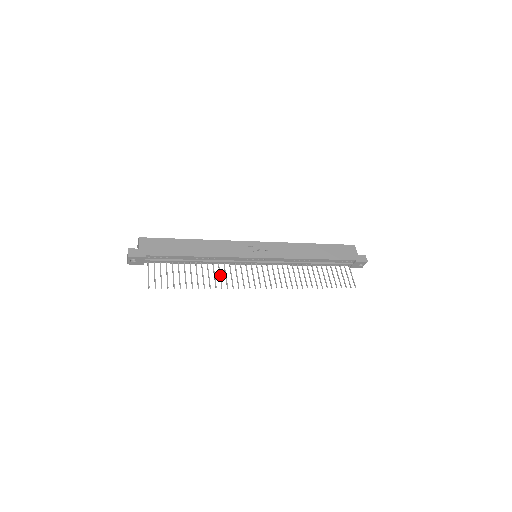
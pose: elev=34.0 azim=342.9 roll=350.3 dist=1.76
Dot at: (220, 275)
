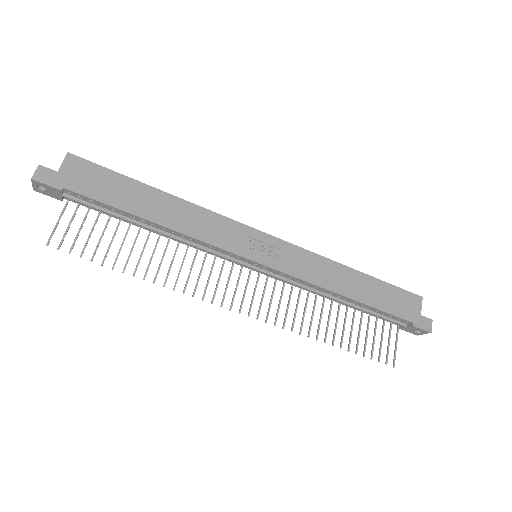
Dot at: (181, 266)
